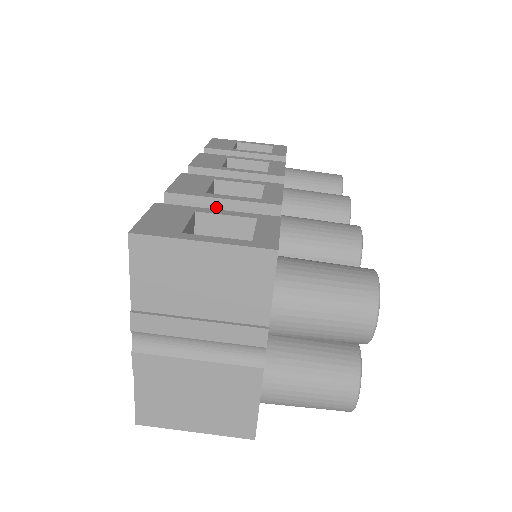
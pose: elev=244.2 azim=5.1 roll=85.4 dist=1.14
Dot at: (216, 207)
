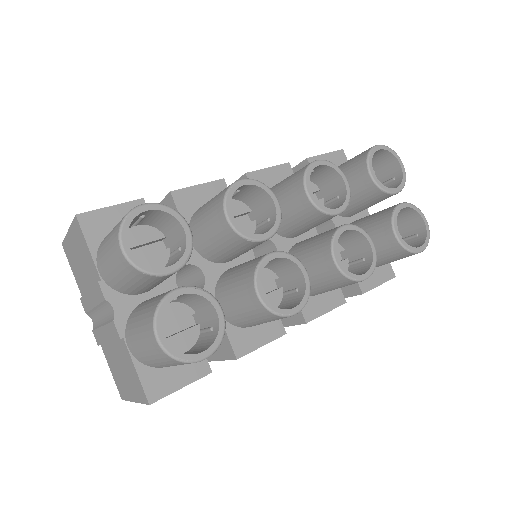
Dot at: occluded
